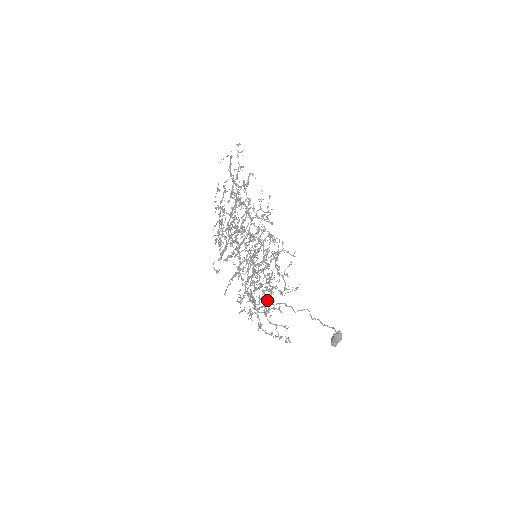
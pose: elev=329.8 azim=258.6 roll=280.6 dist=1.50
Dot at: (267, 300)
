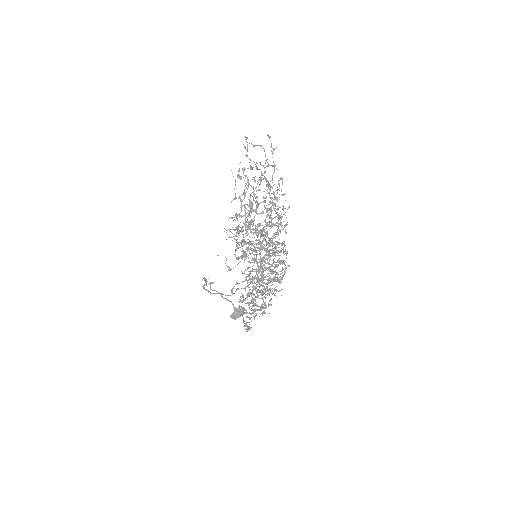
Dot at: (270, 304)
